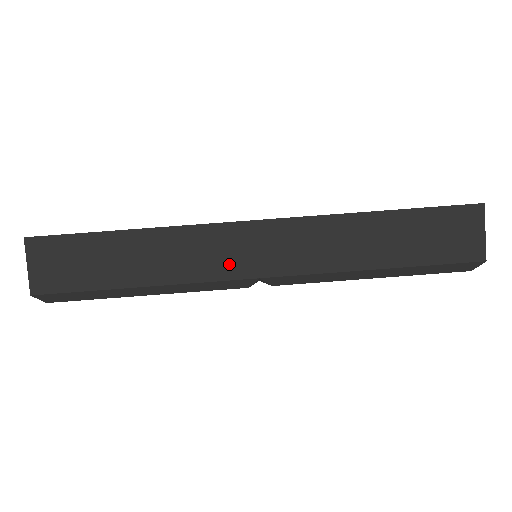
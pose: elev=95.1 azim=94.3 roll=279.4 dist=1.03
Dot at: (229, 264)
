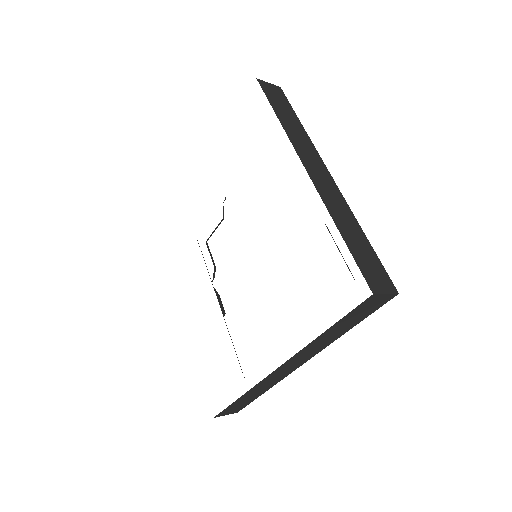
Dot at: (286, 373)
